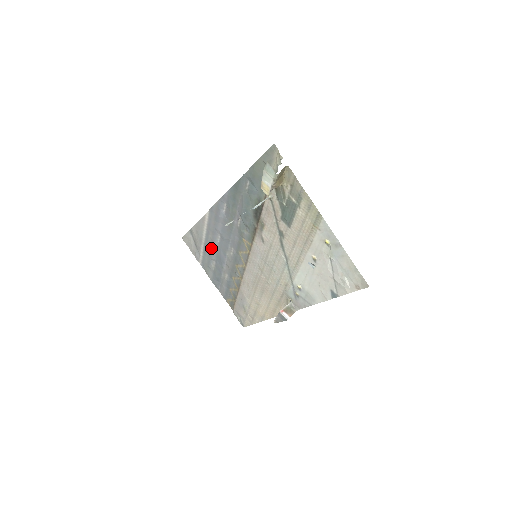
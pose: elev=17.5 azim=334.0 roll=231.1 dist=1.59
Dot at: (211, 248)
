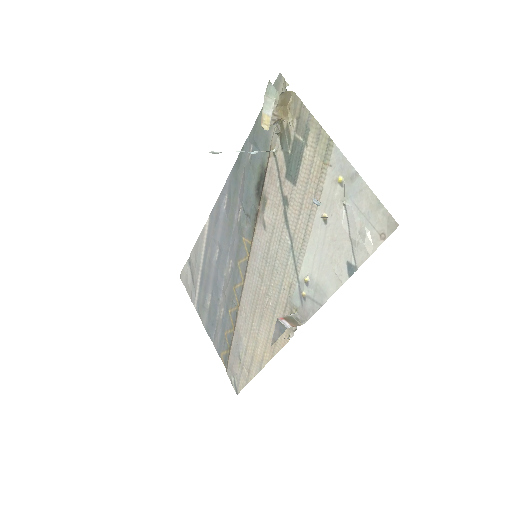
Dot at: (208, 274)
